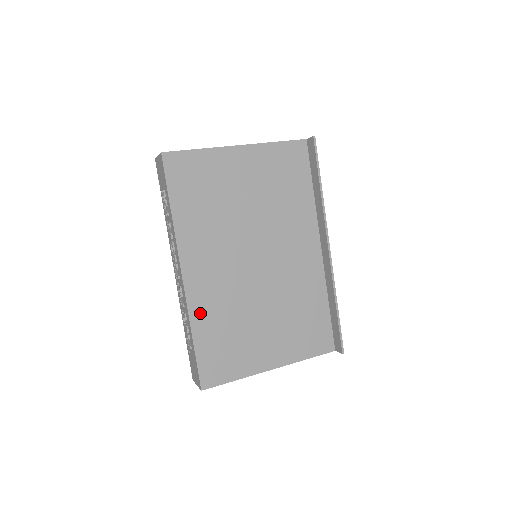
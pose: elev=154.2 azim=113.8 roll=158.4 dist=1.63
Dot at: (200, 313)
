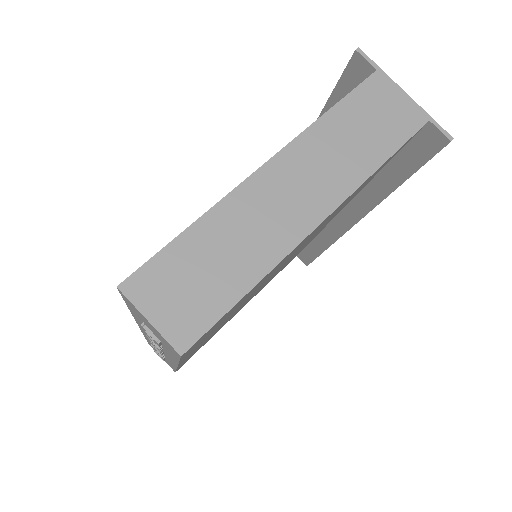
Dot at: occluded
